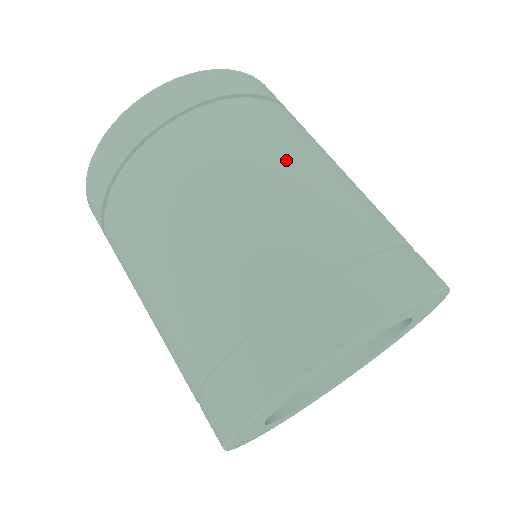
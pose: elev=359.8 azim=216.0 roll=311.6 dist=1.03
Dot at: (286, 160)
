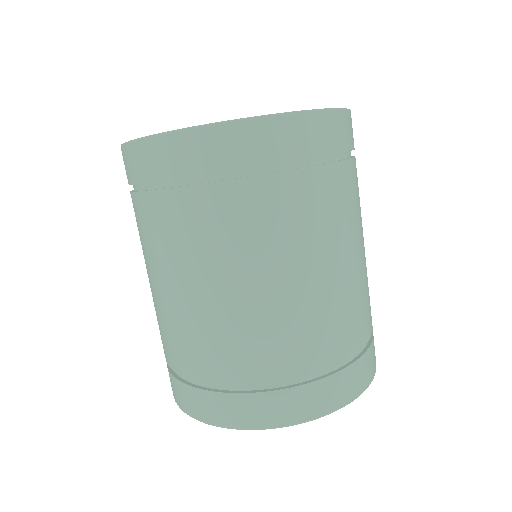
Dot at: (242, 275)
